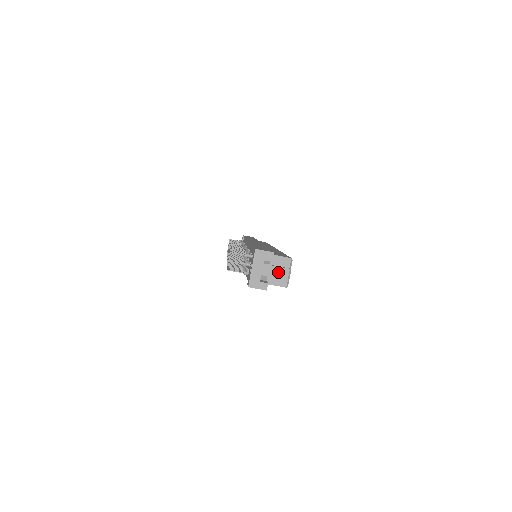
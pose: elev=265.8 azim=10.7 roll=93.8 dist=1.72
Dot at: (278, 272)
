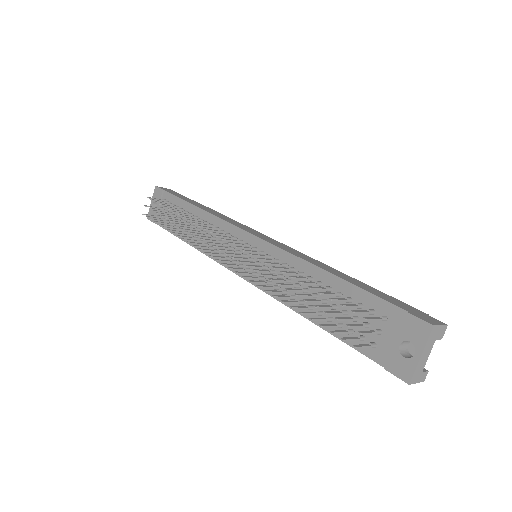
Dot at: occluded
